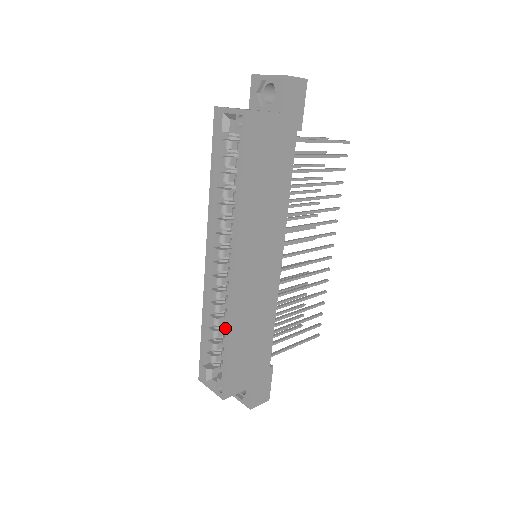
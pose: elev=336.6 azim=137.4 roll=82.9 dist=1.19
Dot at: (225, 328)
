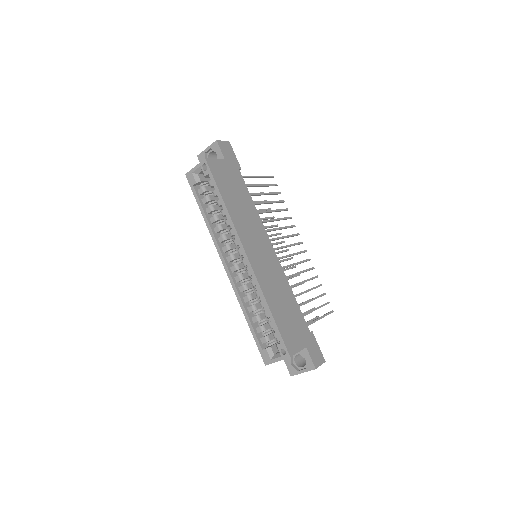
Dot at: (262, 300)
